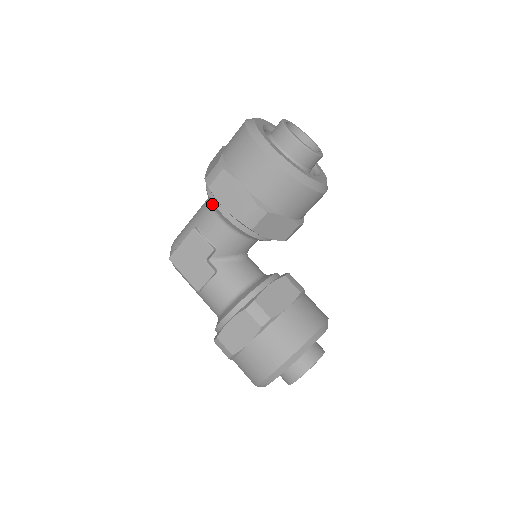
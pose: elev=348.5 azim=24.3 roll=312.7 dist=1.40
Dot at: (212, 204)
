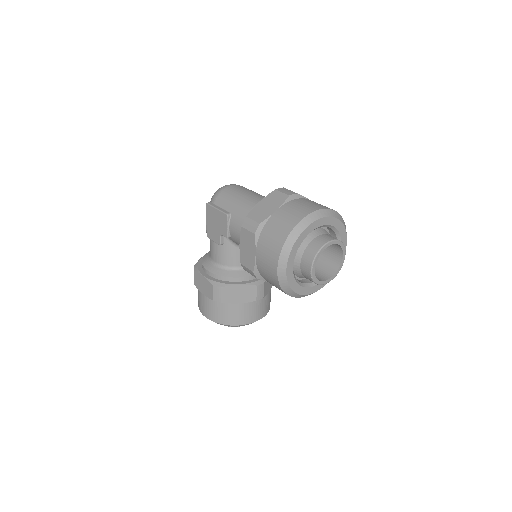
Dot at: occluded
